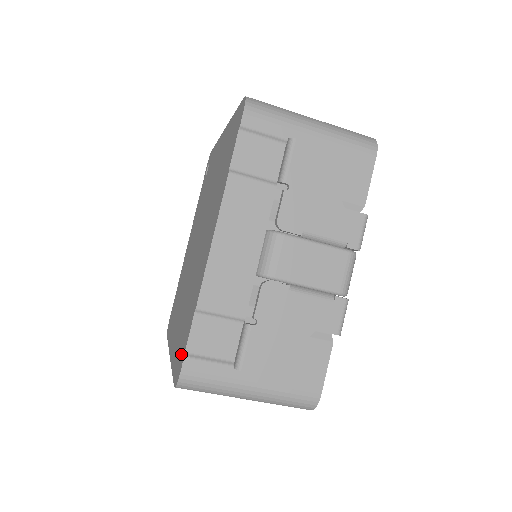
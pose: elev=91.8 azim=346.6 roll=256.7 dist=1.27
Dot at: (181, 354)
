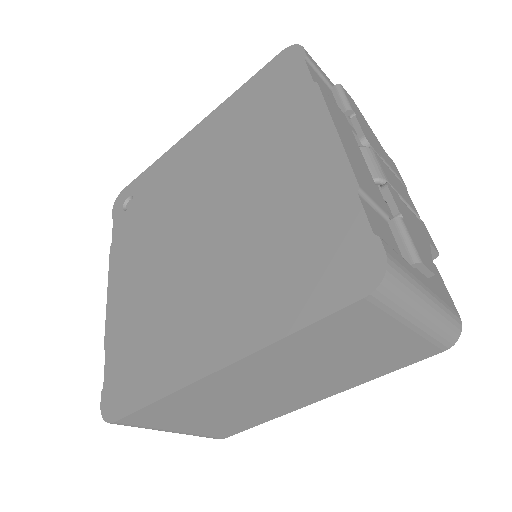
Dot at: (348, 258)
